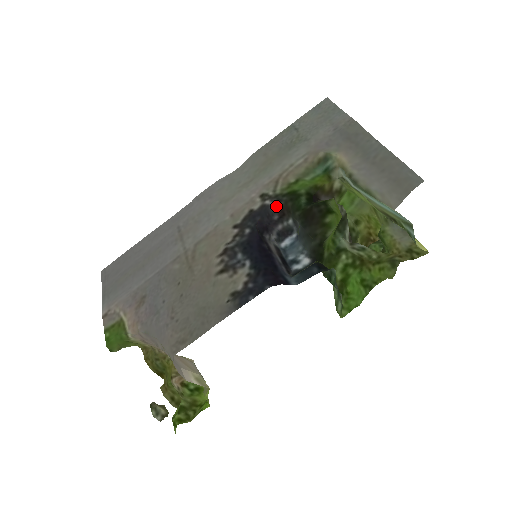
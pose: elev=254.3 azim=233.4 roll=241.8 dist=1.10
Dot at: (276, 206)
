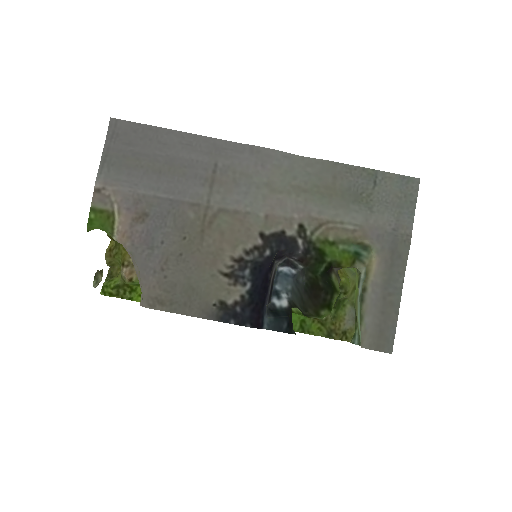
Dot at: (303, 254)
